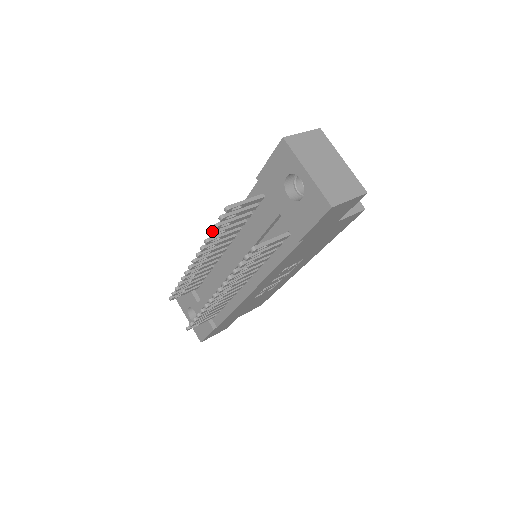
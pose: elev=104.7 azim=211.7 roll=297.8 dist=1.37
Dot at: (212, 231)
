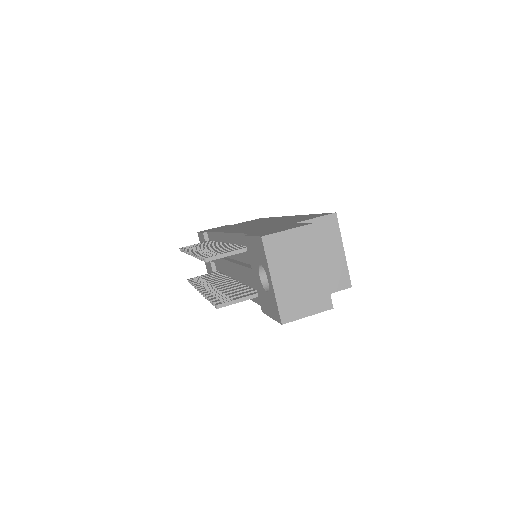
Dot at: (199, 255)
